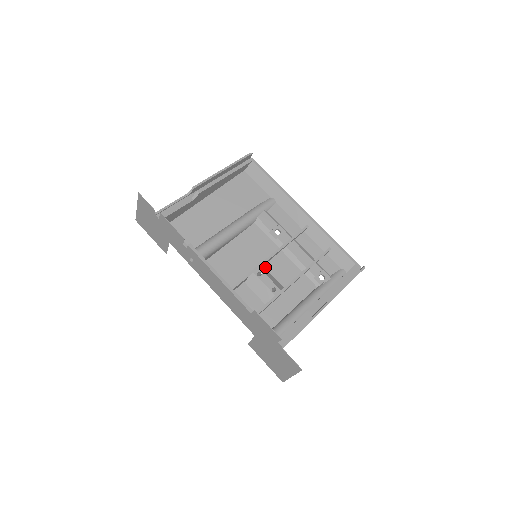
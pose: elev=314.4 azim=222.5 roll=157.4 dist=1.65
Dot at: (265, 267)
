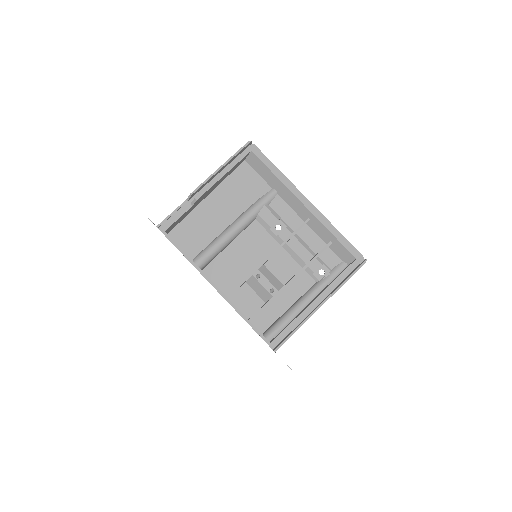
Dot at: (265, 265)
